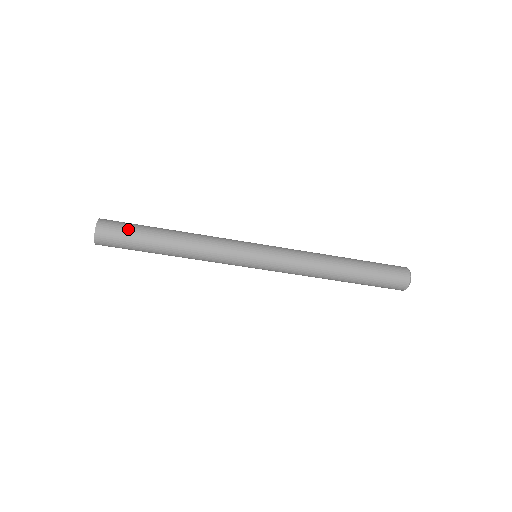
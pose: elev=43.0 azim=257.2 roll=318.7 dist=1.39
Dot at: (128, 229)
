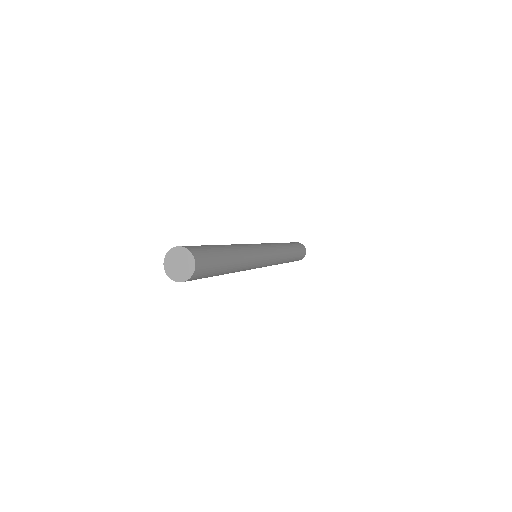
Dot at: (214, 262)
